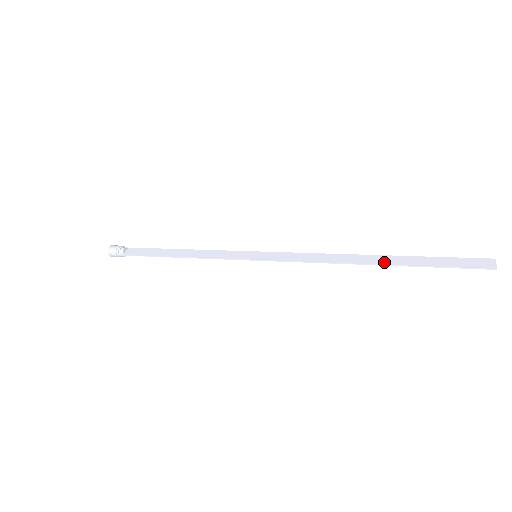
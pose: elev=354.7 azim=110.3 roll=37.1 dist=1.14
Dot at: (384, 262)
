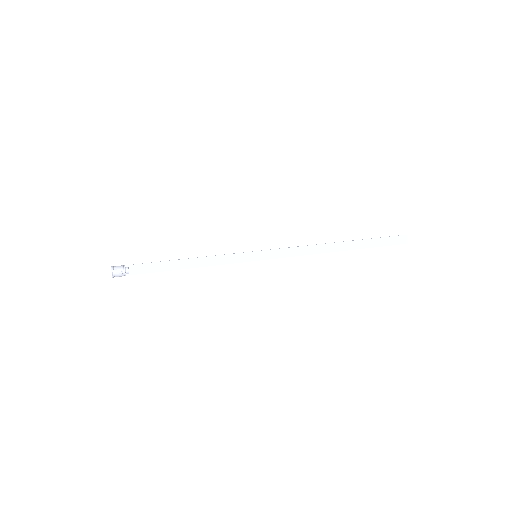
Dot at: (347, 248)
